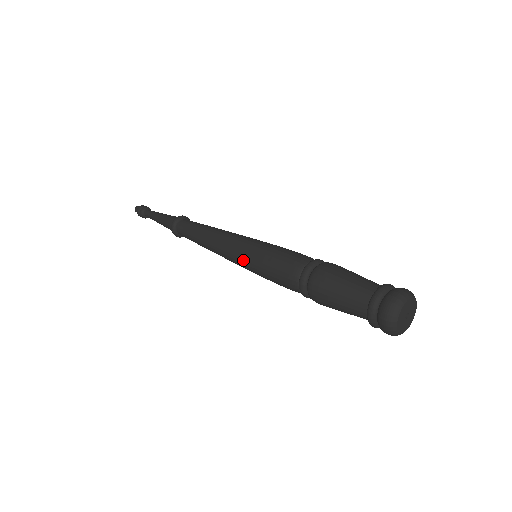
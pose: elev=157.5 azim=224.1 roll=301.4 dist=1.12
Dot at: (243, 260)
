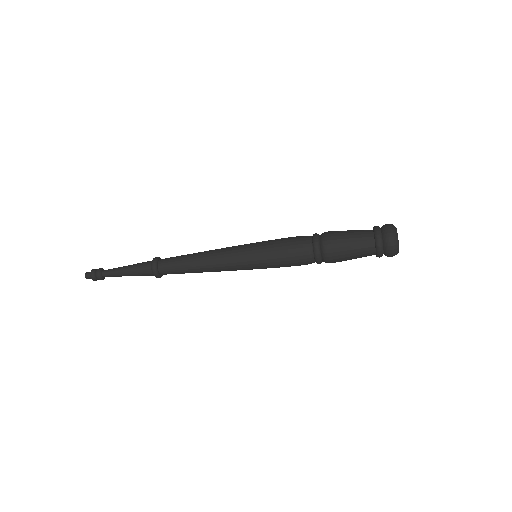
Dot at: (253, 261)
